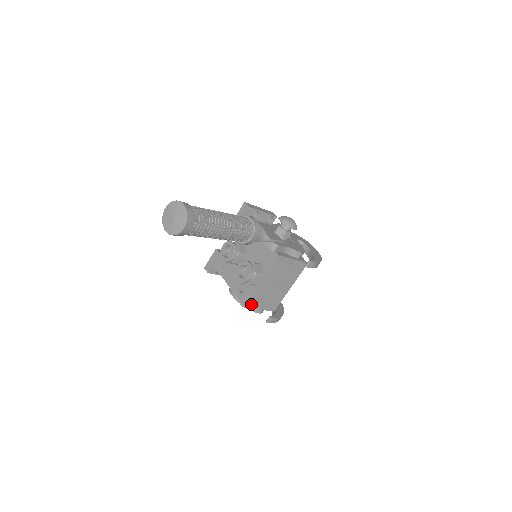
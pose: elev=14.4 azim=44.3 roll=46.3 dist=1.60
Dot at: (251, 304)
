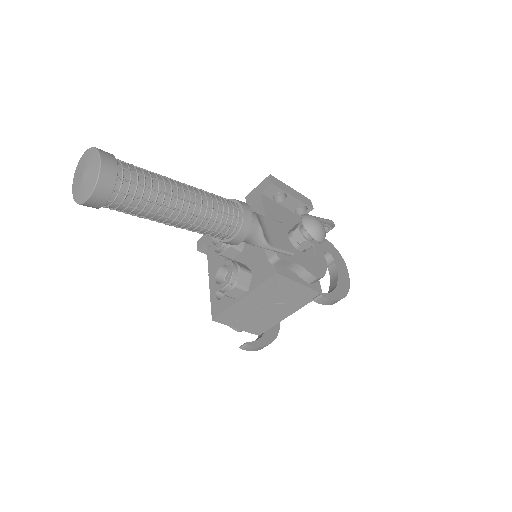
Dot at: (224, 319)
